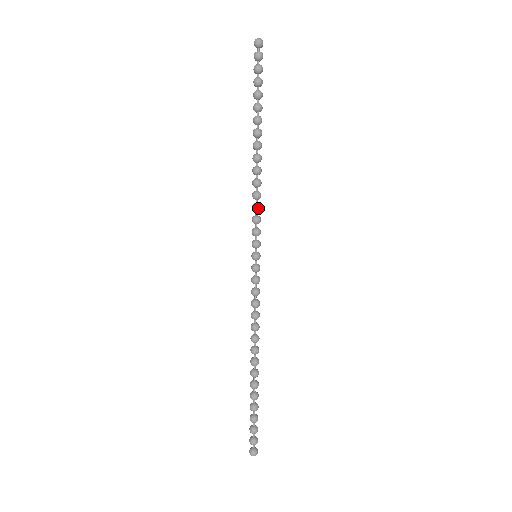
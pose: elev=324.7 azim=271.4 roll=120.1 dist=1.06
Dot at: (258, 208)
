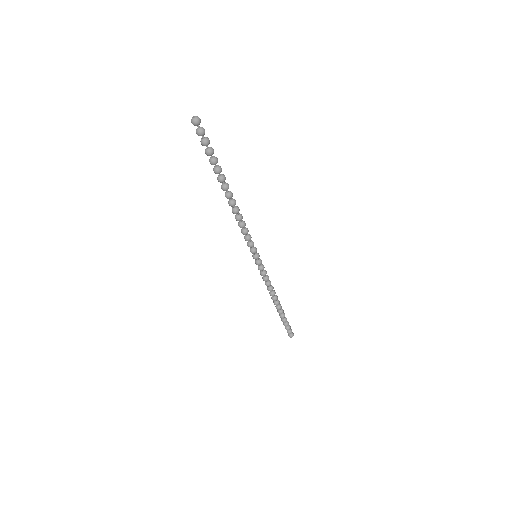
Dot at: (244, 234)
